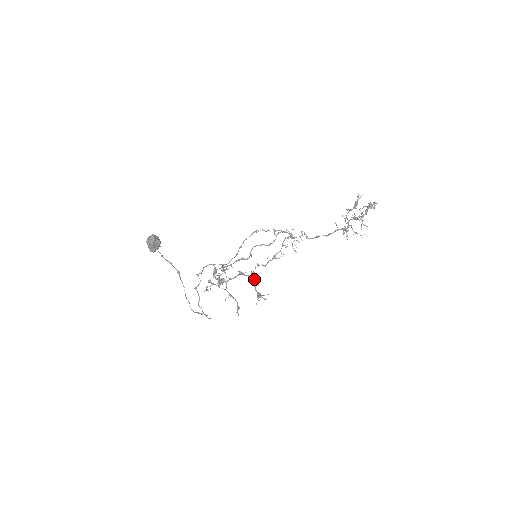
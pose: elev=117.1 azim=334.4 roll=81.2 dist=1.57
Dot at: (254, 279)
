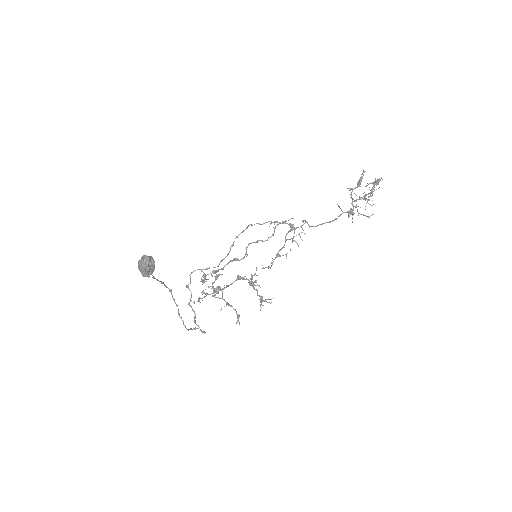
Dot at: (255, 282)
